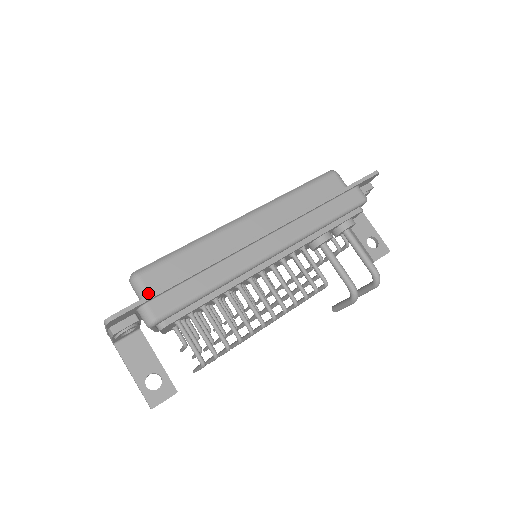
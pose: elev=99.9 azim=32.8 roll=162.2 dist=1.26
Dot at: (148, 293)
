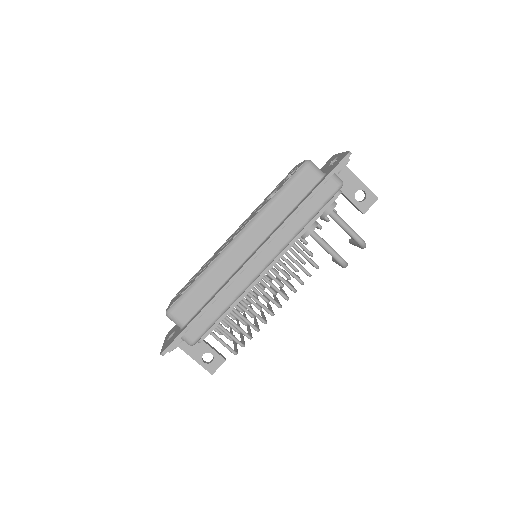
Dot at: (182, 324)
